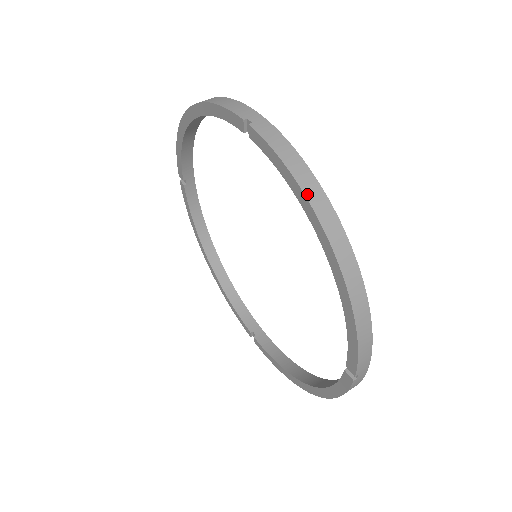
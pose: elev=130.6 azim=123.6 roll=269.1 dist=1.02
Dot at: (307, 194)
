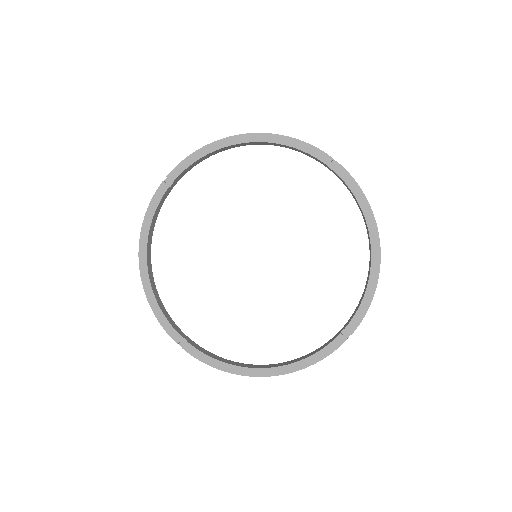
Dot at: (211, 143)
